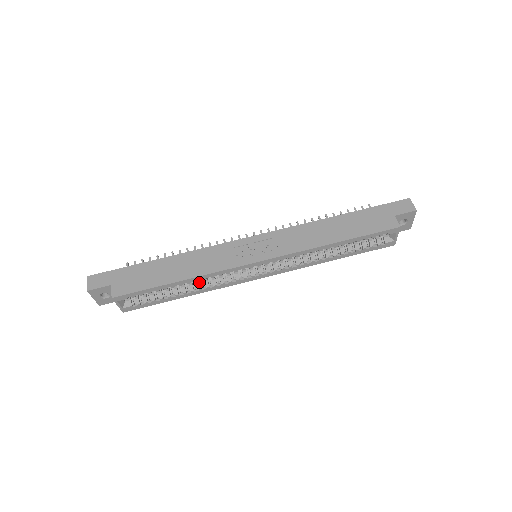
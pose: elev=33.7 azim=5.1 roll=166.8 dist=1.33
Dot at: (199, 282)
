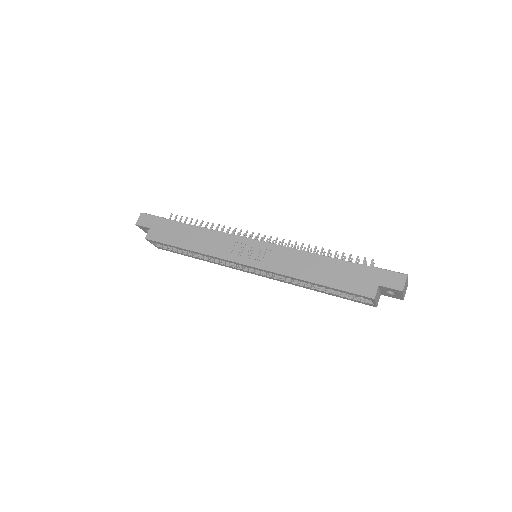
Dot at: occluded
